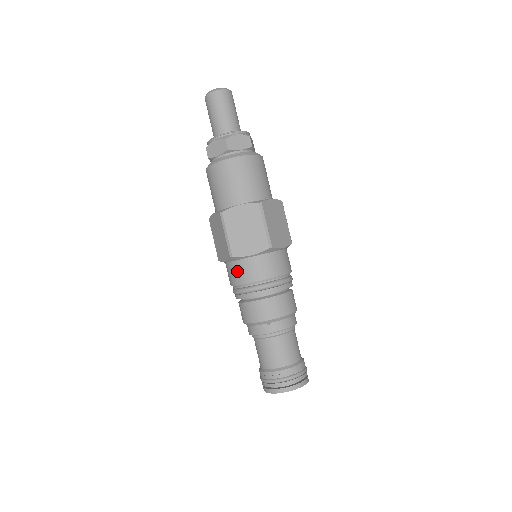
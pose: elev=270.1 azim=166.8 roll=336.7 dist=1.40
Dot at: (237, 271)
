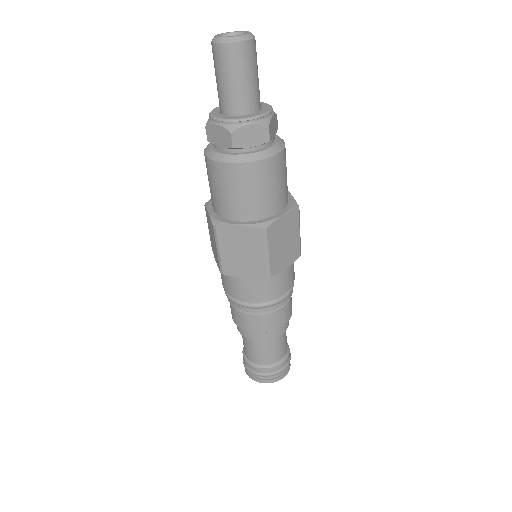
Dot at: (265, 288)
